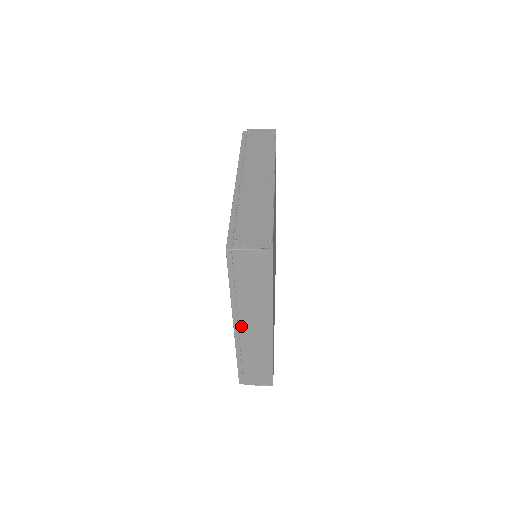
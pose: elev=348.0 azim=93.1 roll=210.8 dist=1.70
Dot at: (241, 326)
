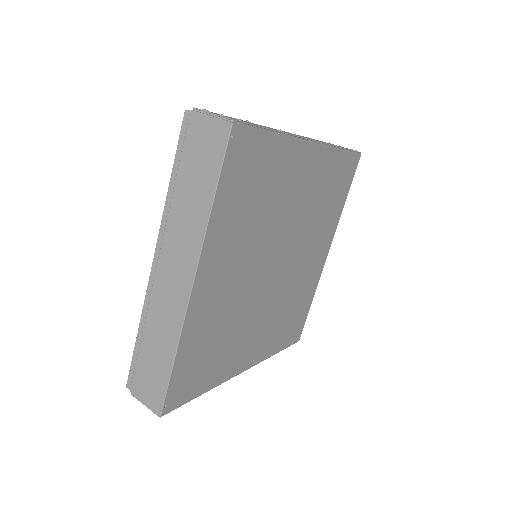
Dot at: (161, 262)
